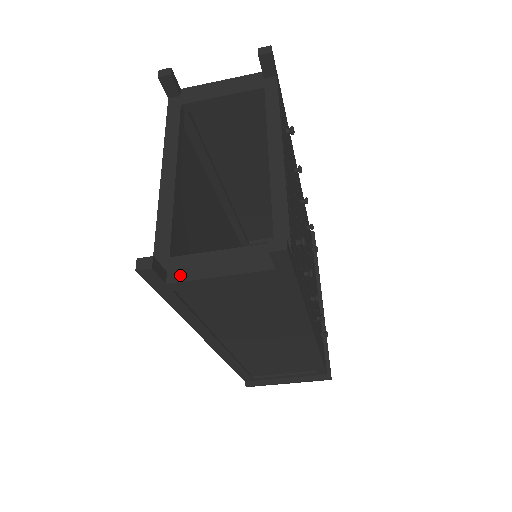
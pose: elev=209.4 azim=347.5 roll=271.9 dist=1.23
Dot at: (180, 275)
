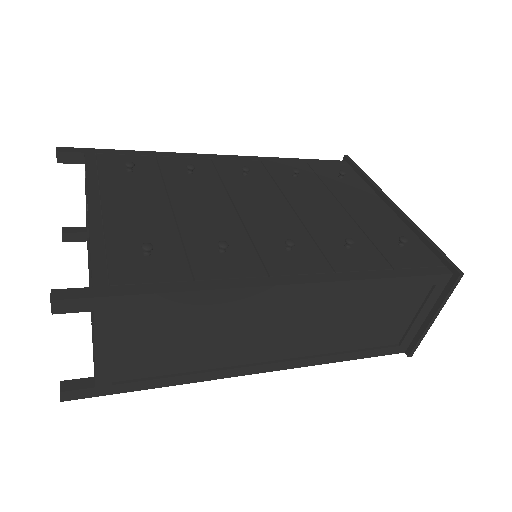
Dot at: (94, 373)
